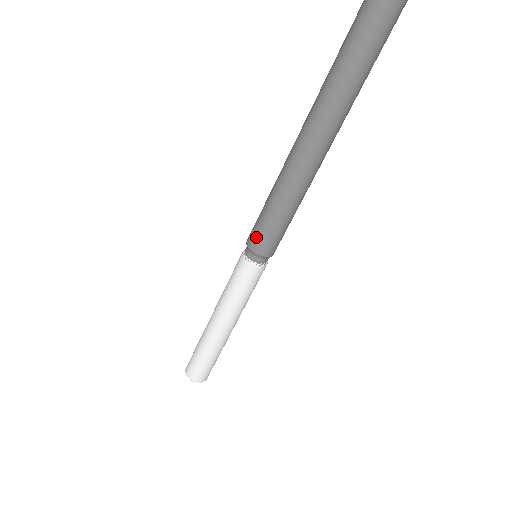
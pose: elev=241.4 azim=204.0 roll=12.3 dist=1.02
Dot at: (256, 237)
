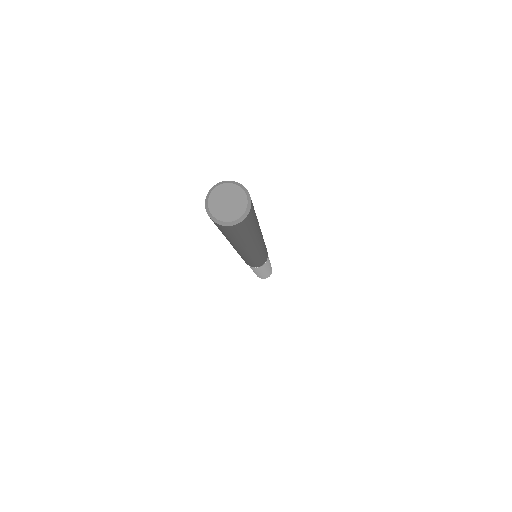
Dot at: occluded
